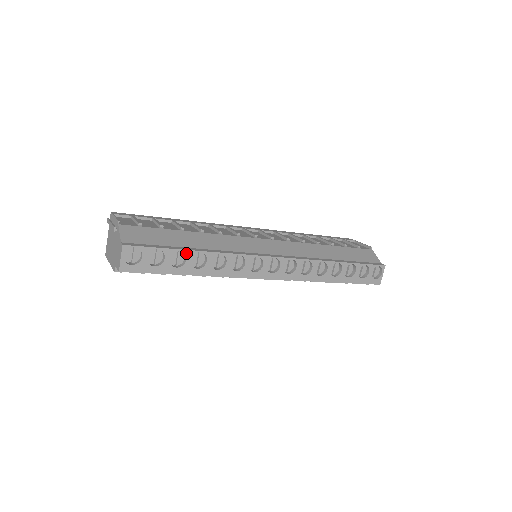
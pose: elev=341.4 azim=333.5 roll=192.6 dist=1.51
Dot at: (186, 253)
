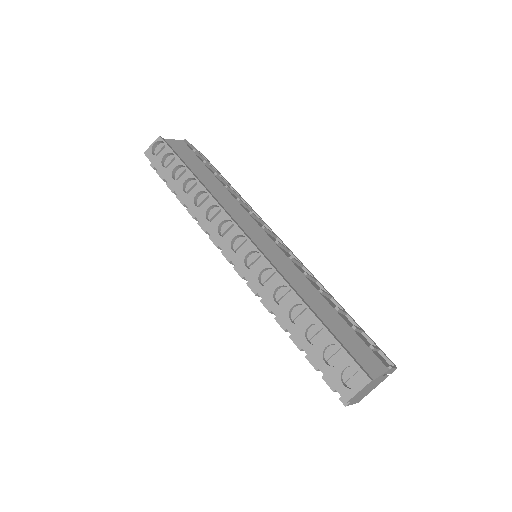
Dot at: (187, 172)
